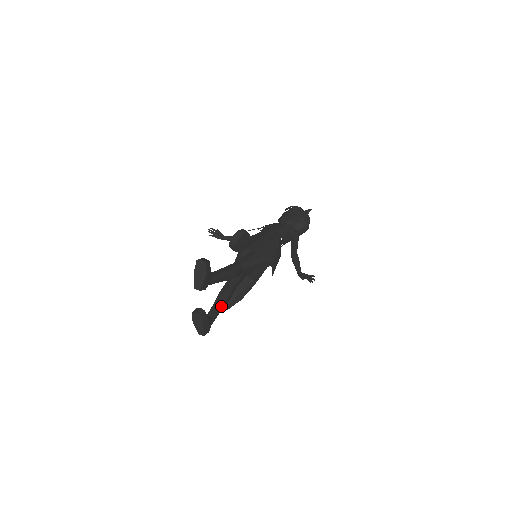
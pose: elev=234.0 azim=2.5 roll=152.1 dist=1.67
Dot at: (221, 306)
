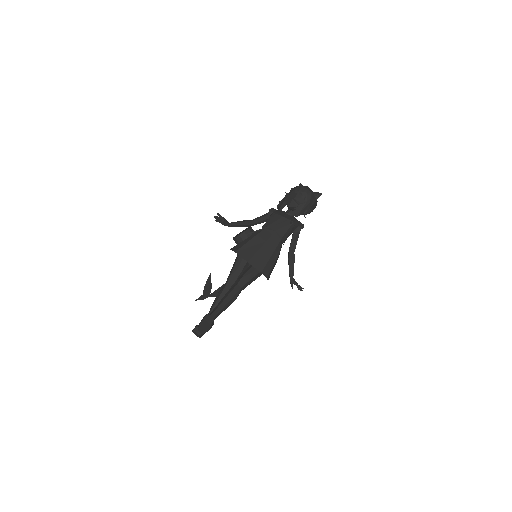
Dot at: occluded
